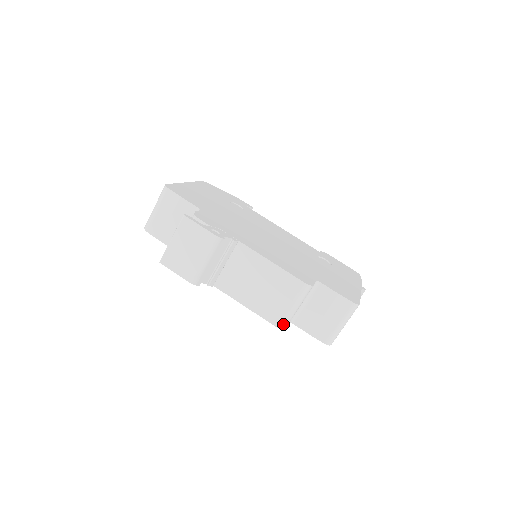
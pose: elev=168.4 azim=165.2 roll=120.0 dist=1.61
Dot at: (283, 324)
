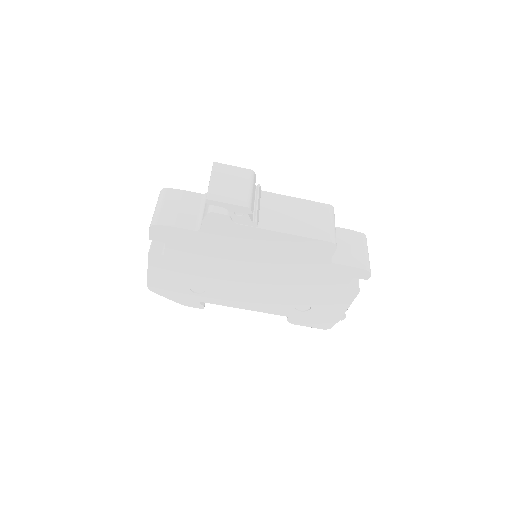
Dot at: (334, 239)
